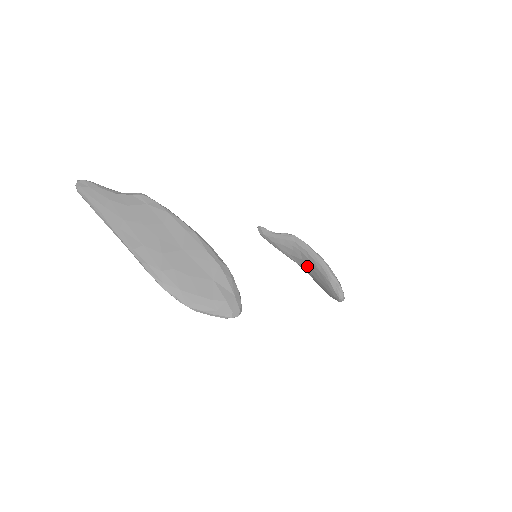
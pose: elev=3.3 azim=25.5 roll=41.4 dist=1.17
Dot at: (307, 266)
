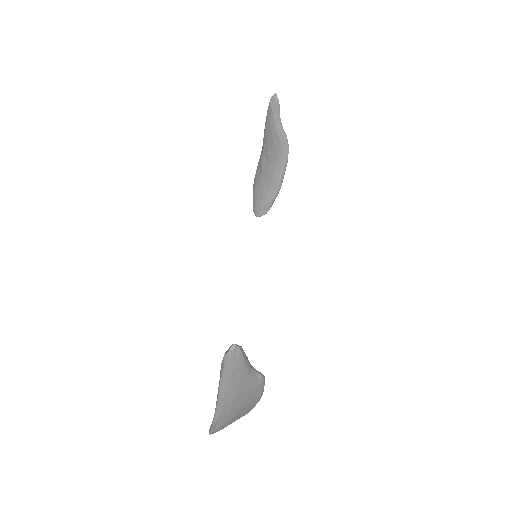
Dot at: (266, 169)
